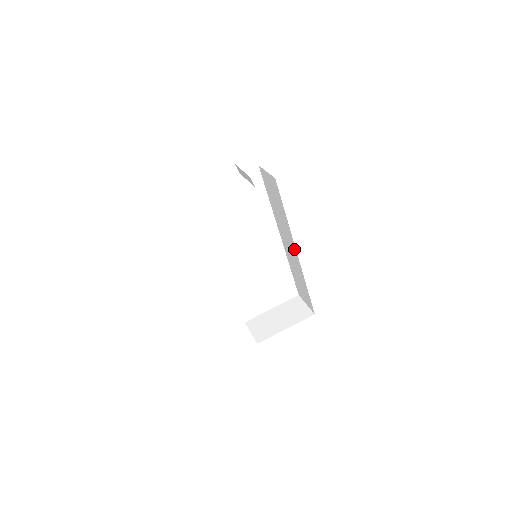
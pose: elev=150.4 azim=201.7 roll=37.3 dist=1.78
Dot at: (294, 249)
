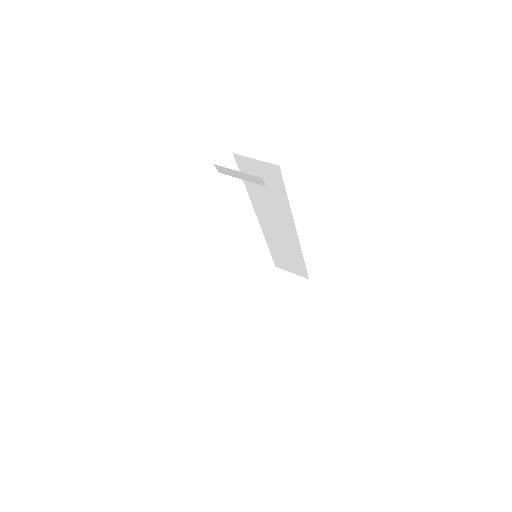
Dot at: (291, 229)
